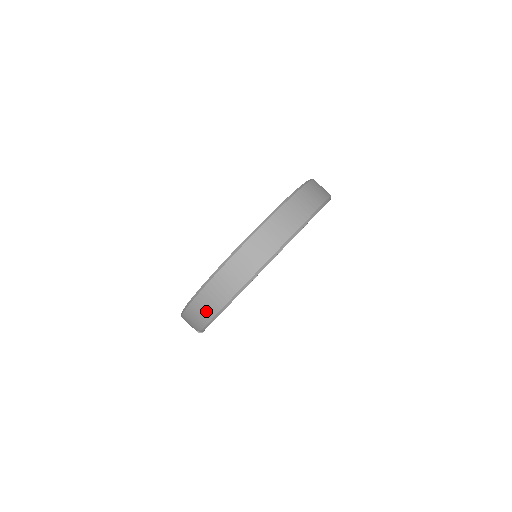
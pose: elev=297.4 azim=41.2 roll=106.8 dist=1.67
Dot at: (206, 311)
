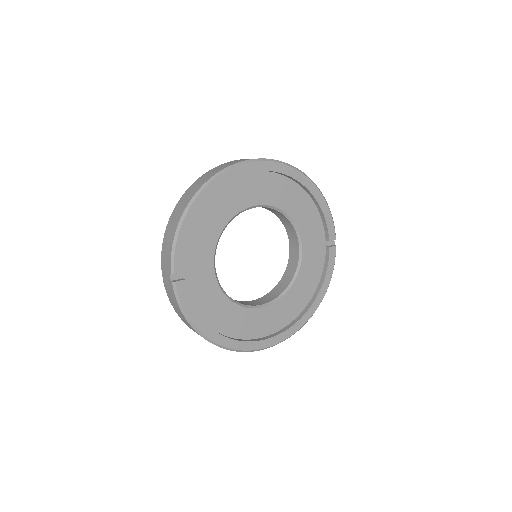
Dot at: (174, 225)
